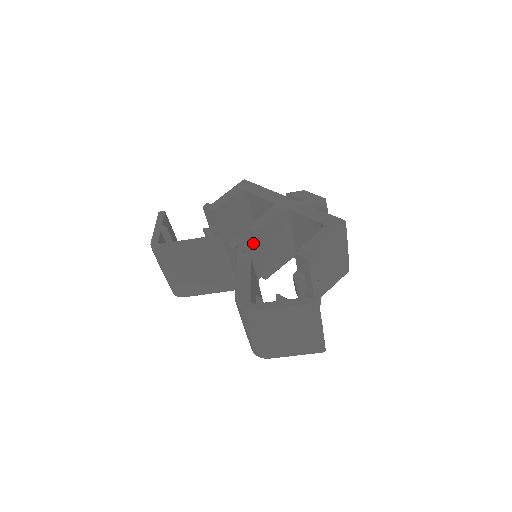
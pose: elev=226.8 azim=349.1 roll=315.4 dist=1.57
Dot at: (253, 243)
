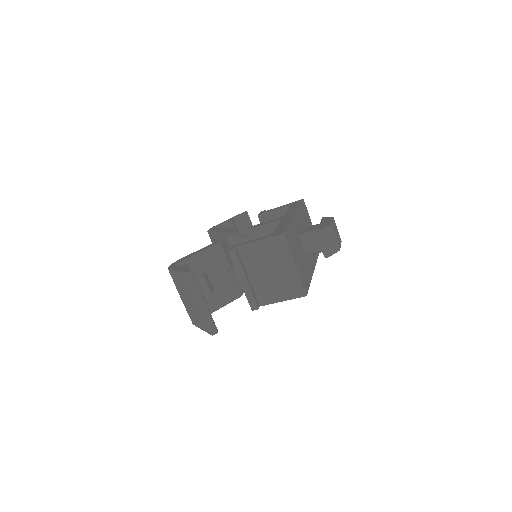
Dot at: (246, 241)
